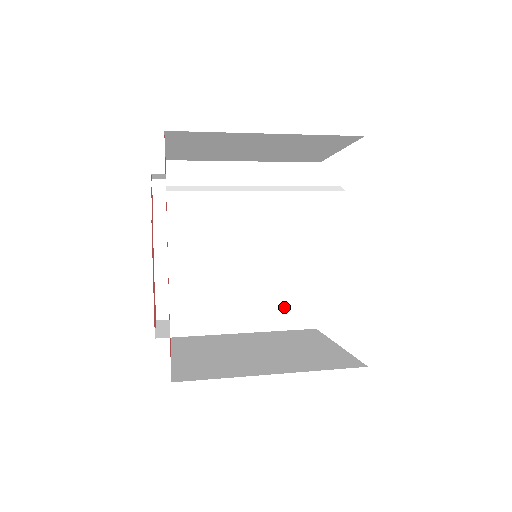
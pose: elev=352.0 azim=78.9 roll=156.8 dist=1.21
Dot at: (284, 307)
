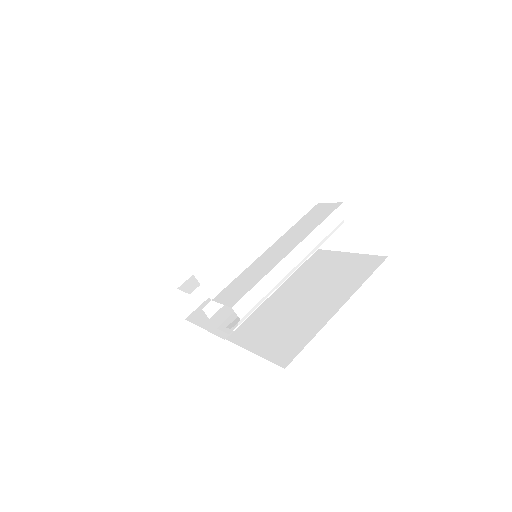
Dot at: occluded
